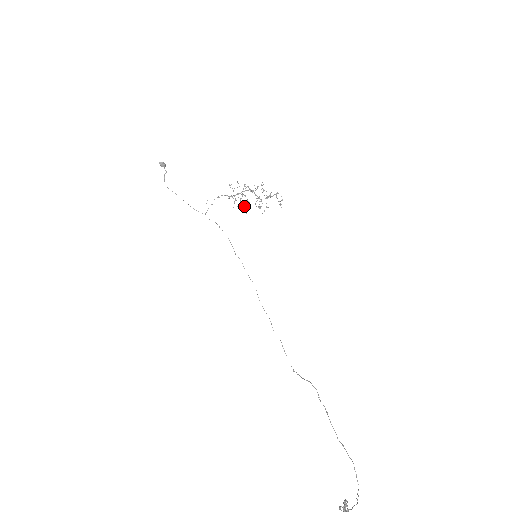
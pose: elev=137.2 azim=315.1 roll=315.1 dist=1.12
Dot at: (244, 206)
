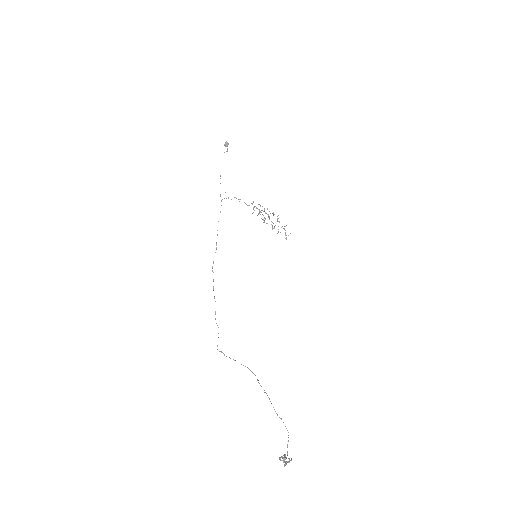
Dot at: occluded
